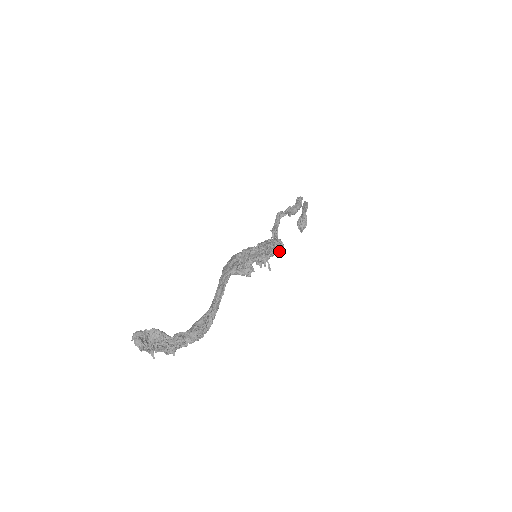
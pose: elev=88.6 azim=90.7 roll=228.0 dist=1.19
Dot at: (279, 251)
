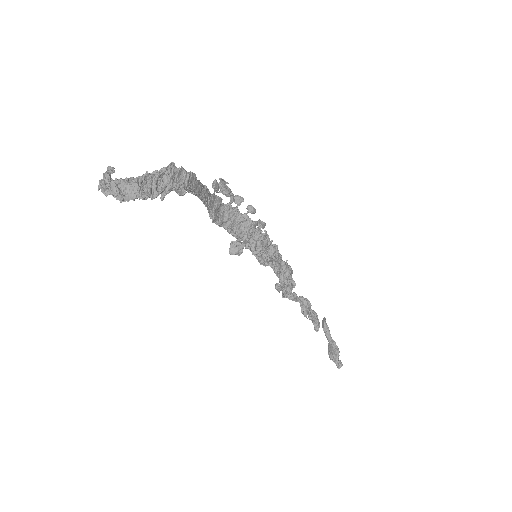
Dot at: (285, 268)
